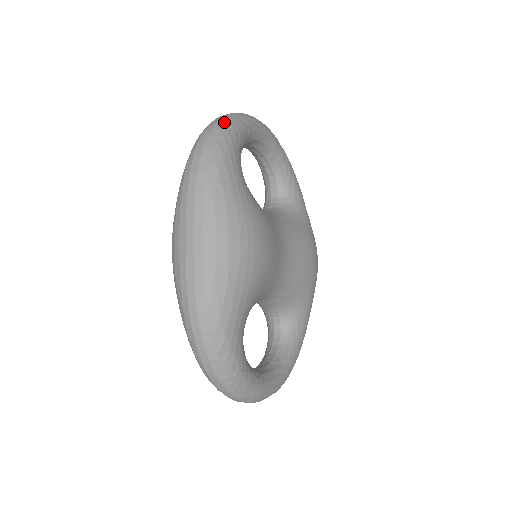
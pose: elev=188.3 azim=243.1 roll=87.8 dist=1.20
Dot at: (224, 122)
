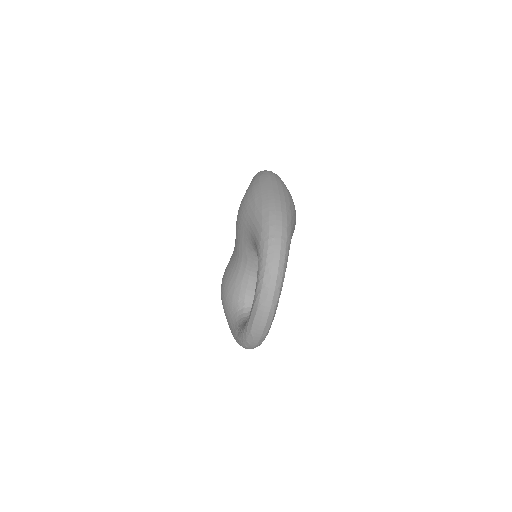
Dot at: occluded
